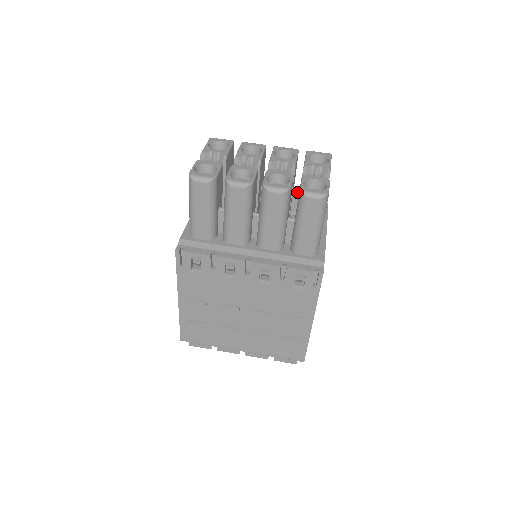
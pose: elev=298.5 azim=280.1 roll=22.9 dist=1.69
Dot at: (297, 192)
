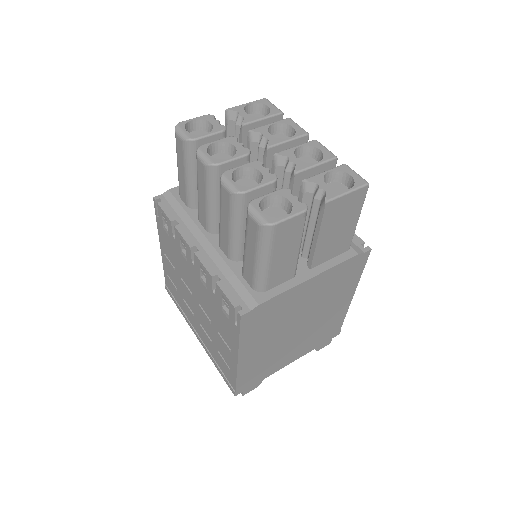
Dot at: occluded
